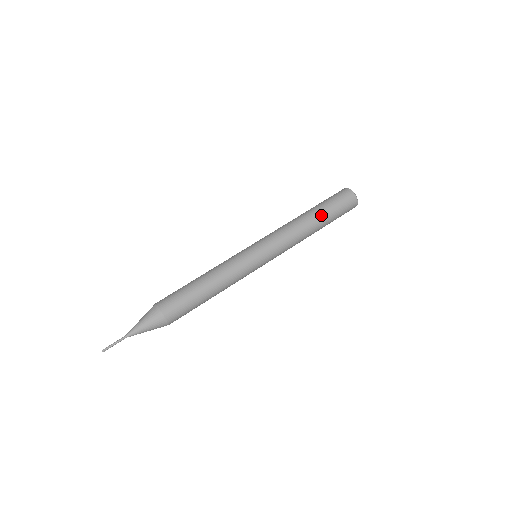
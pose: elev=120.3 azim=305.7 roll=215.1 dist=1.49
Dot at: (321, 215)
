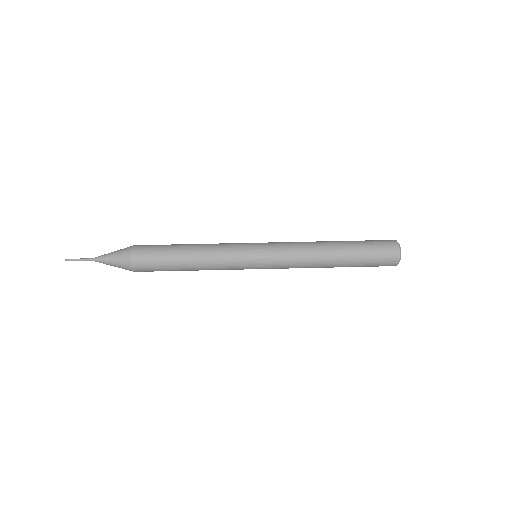
Dot at: (344, 241)
